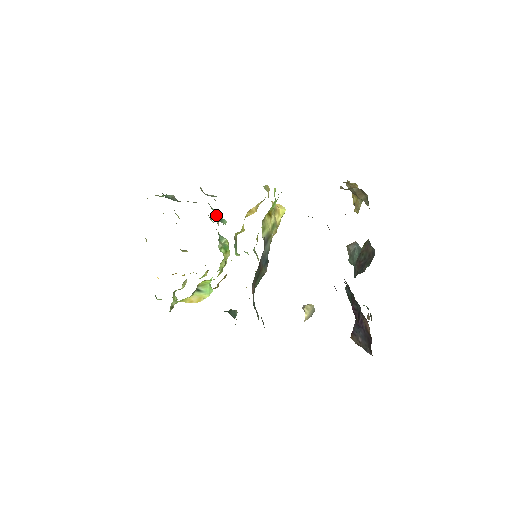
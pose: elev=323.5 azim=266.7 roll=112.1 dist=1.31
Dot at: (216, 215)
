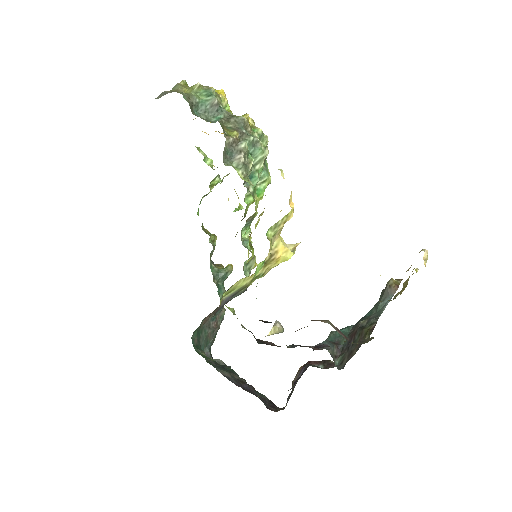
Dot at: occluded
